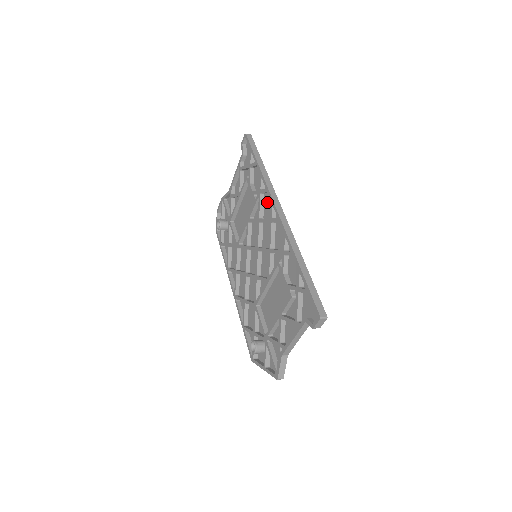
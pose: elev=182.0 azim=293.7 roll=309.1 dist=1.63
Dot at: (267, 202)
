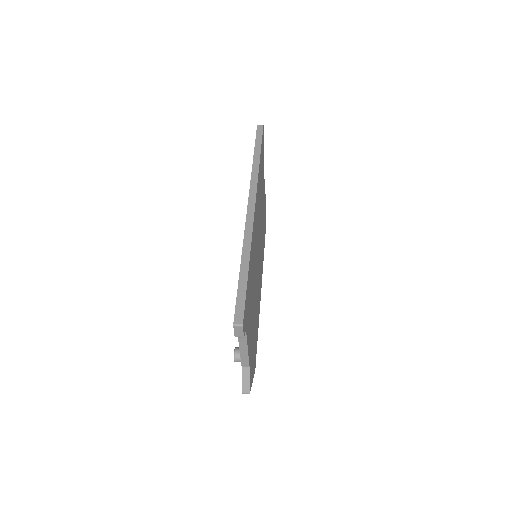
Dot at: occluded
